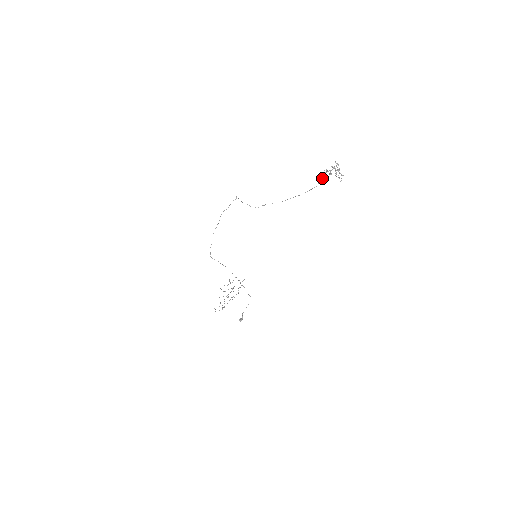
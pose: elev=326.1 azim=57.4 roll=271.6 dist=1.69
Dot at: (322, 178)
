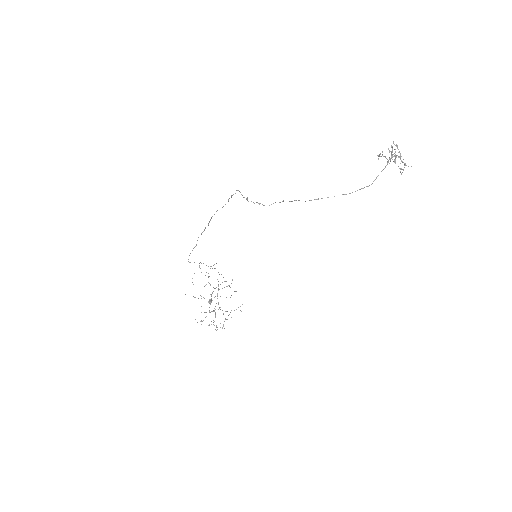
Dot at: occluded
